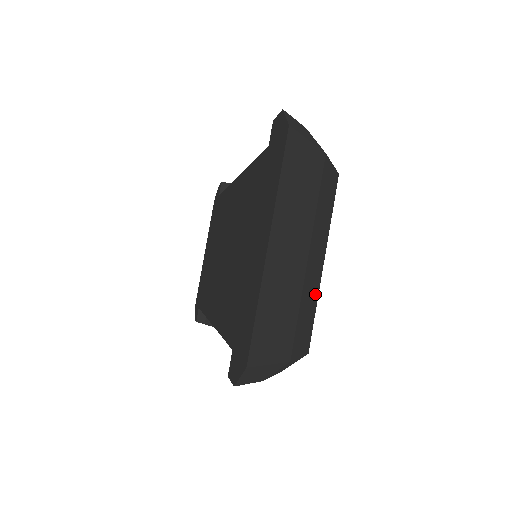
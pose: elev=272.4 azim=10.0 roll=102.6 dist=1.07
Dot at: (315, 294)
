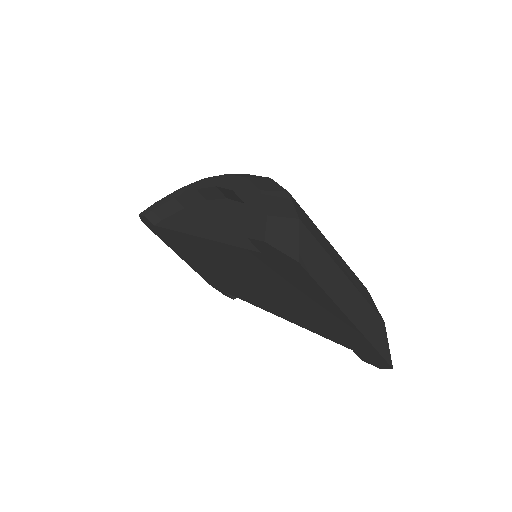
Dot at: (347, 267)
